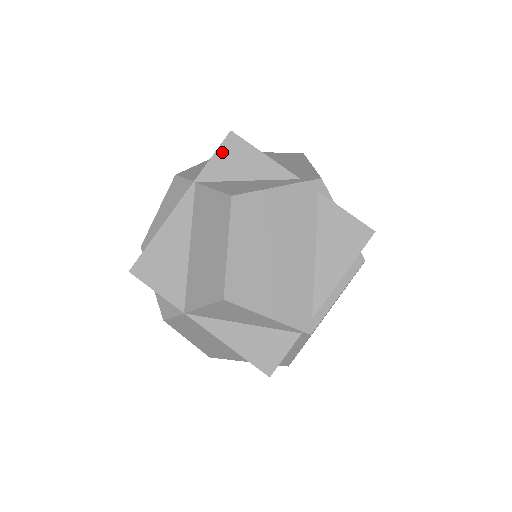
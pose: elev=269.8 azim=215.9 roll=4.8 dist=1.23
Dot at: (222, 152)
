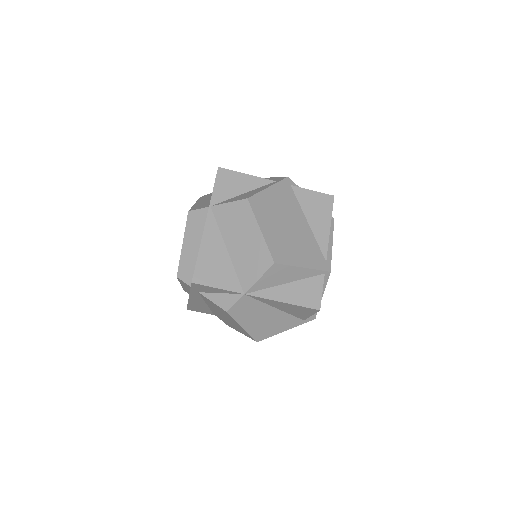
Dot at: (219, 182)
